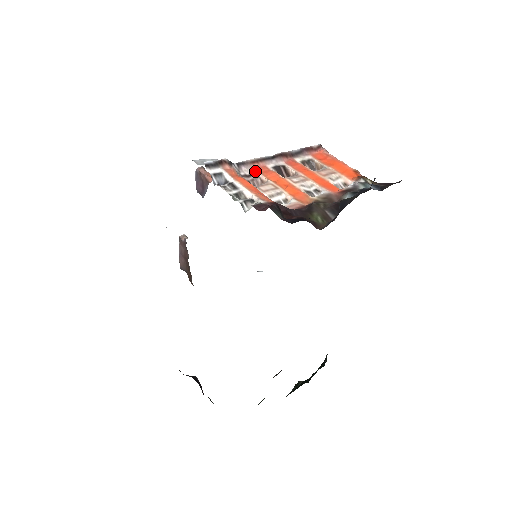
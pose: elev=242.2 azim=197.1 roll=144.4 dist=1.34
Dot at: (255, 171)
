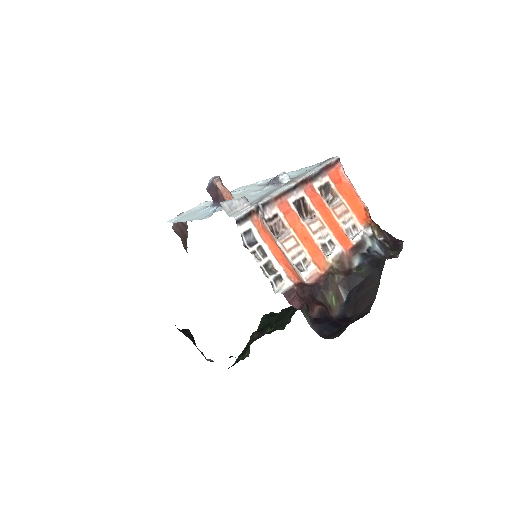
Dot at: (277, 210)
